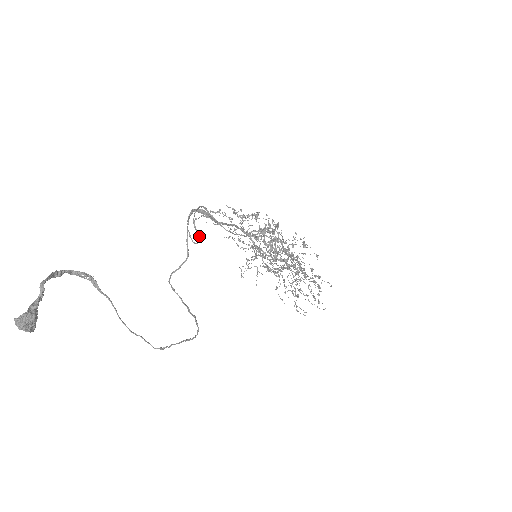
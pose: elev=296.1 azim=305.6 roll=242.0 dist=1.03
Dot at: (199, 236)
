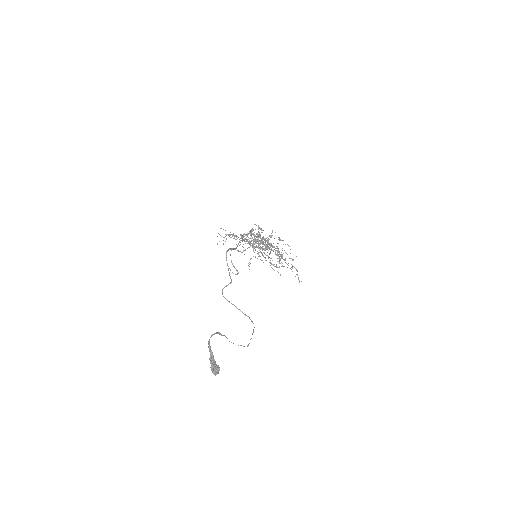
Dot at: occluded
